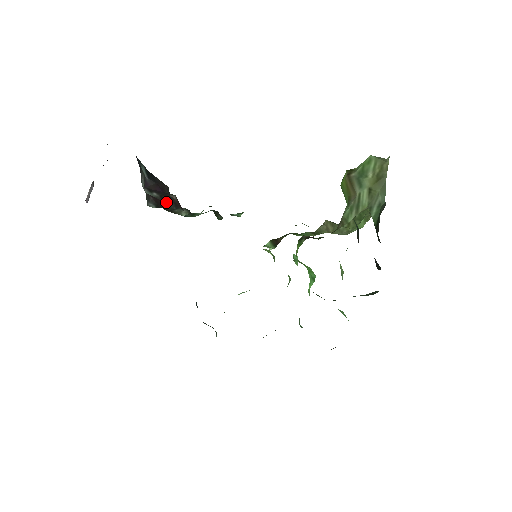
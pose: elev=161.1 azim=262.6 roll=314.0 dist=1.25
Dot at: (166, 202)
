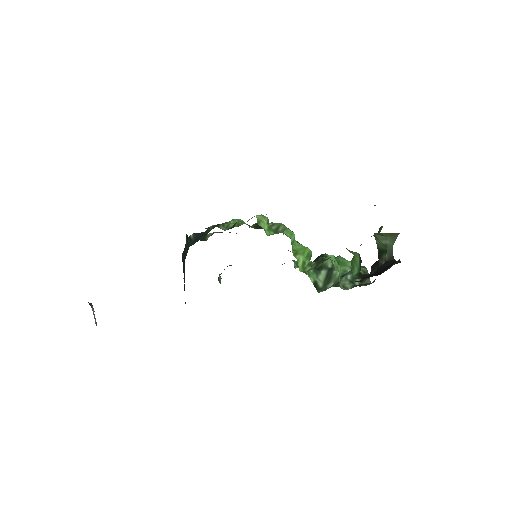
Dot at: occluded
